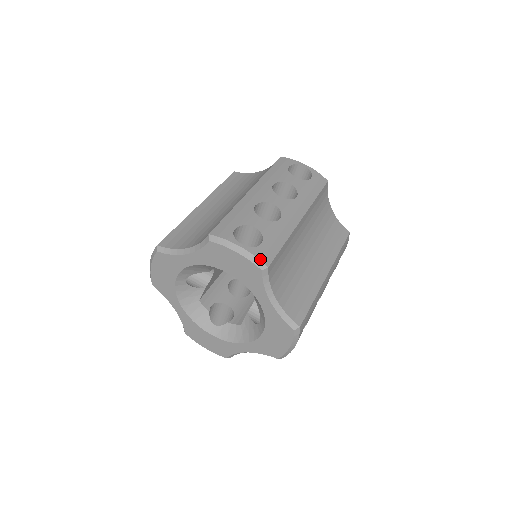
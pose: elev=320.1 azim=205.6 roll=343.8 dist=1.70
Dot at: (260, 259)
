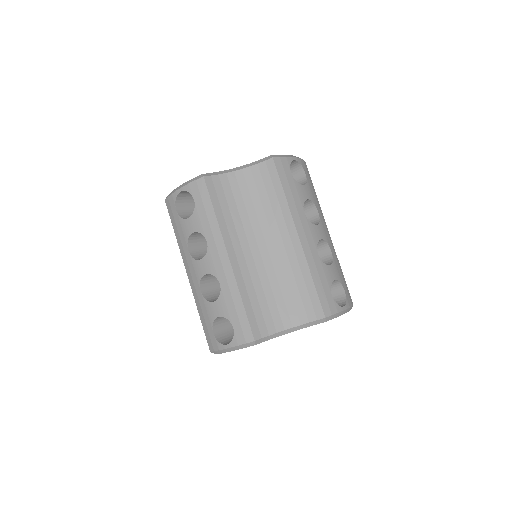
Dot at: (245, 343)
